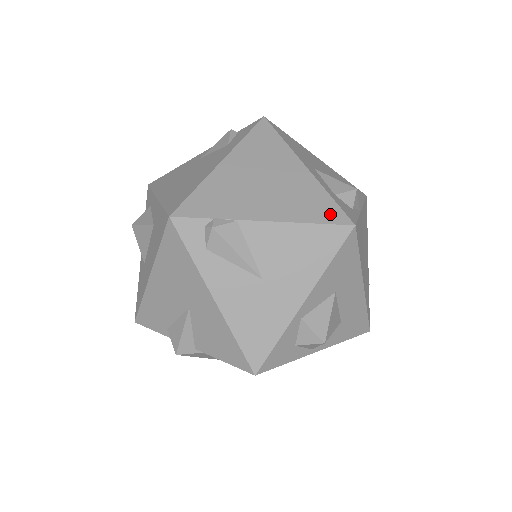
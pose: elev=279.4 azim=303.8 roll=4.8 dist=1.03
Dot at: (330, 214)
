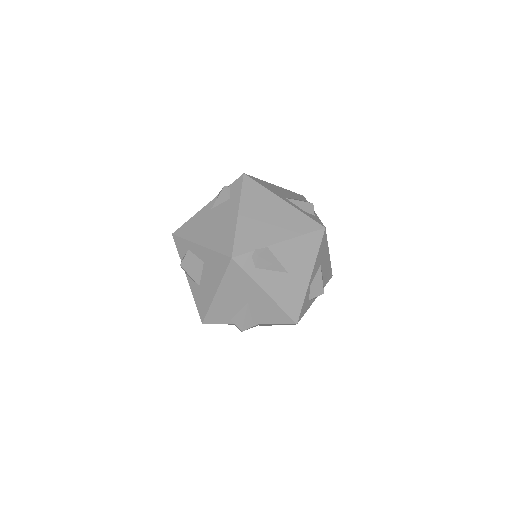
Dot at: (311, 226)
